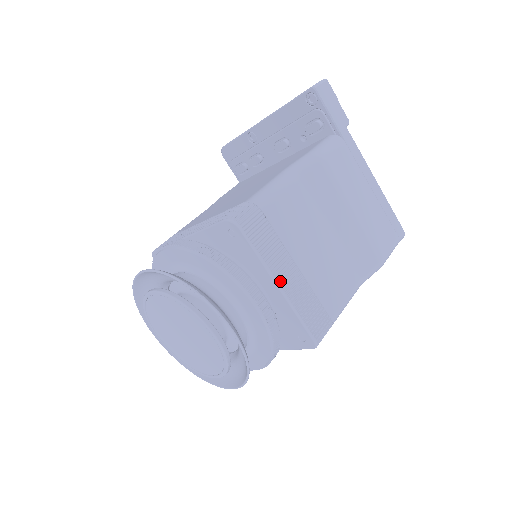
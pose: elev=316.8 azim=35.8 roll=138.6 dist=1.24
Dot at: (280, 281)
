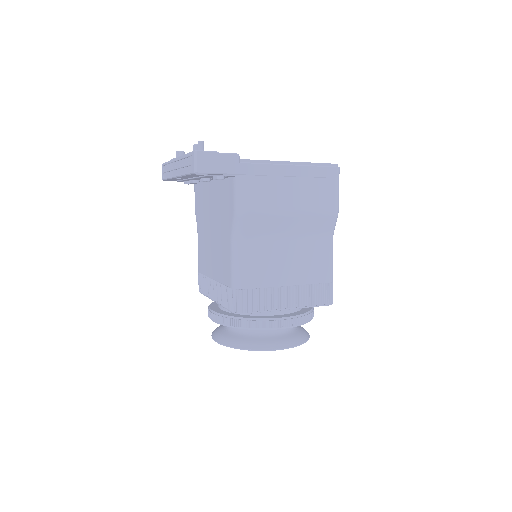
Dot at: (287, 306)
